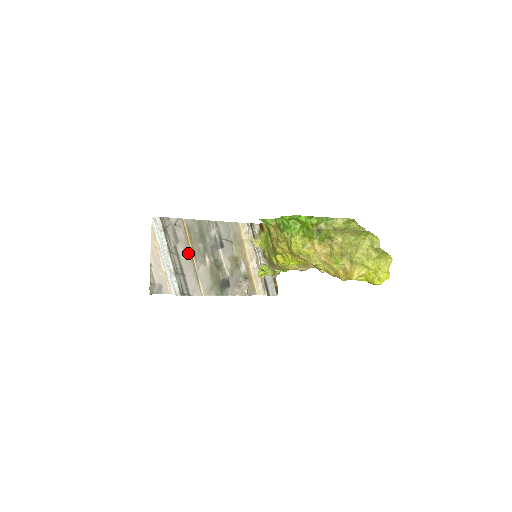
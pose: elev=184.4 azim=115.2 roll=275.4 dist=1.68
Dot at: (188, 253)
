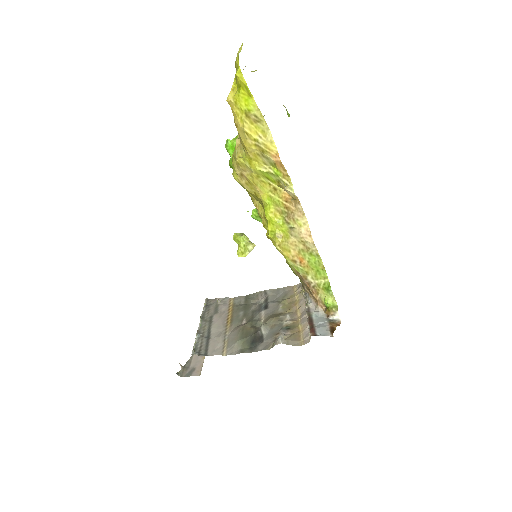
Dot at: (224, 320)
